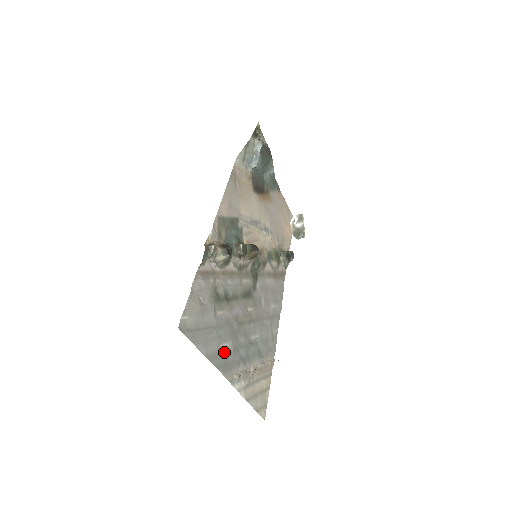
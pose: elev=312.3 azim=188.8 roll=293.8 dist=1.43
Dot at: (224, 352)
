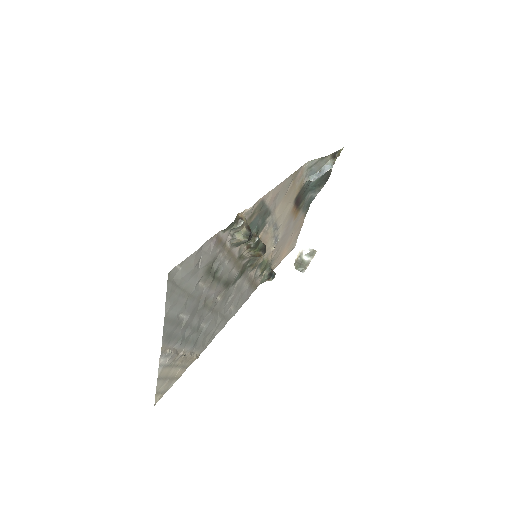
Dot at: (178, 322)
